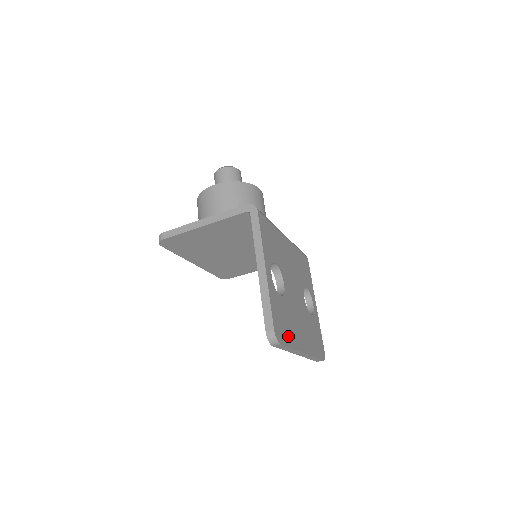
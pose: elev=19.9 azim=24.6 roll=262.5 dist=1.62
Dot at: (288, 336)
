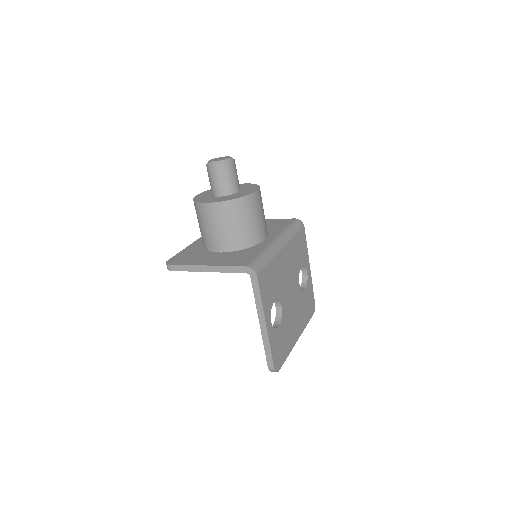
Dot at: (285, 351)
